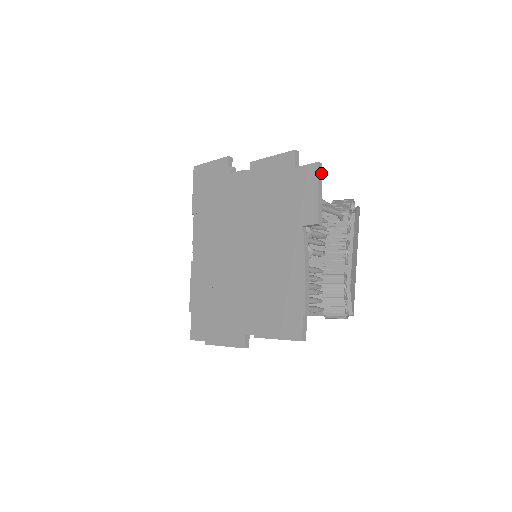
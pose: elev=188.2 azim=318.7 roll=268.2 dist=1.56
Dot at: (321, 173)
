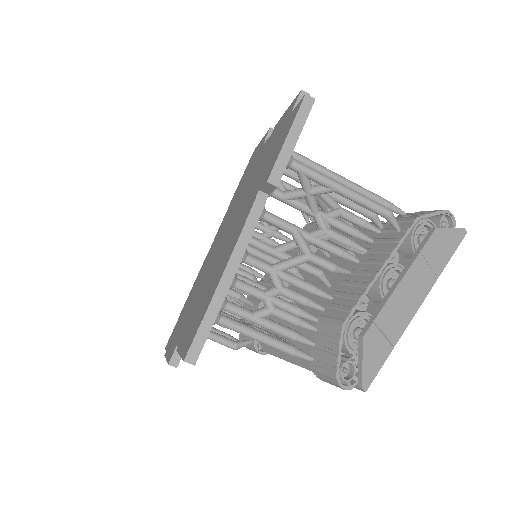
Dot at: (308, 112)
